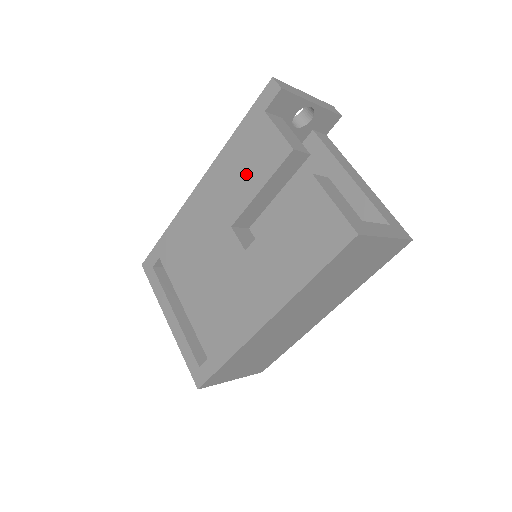
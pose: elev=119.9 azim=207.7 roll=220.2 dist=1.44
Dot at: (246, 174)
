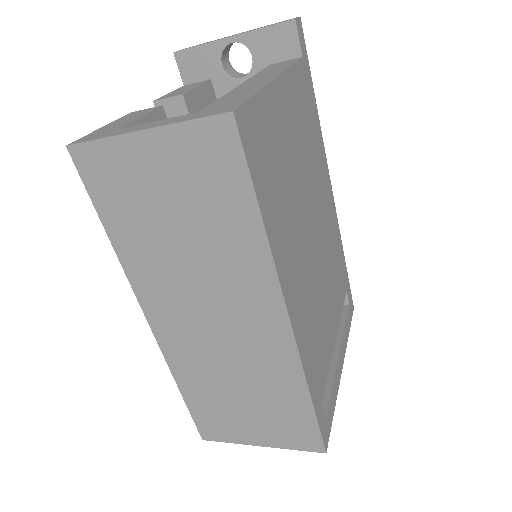
Dot at: occluded
